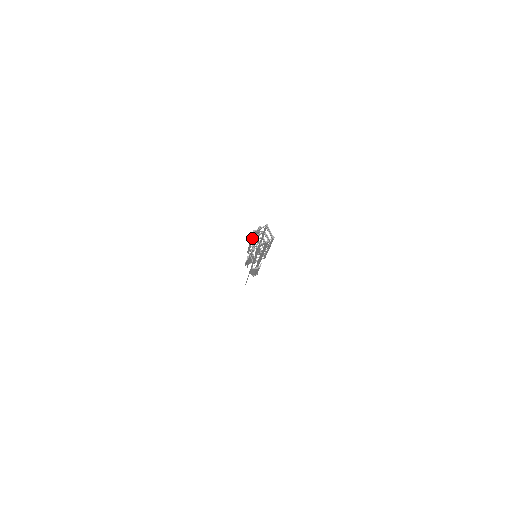
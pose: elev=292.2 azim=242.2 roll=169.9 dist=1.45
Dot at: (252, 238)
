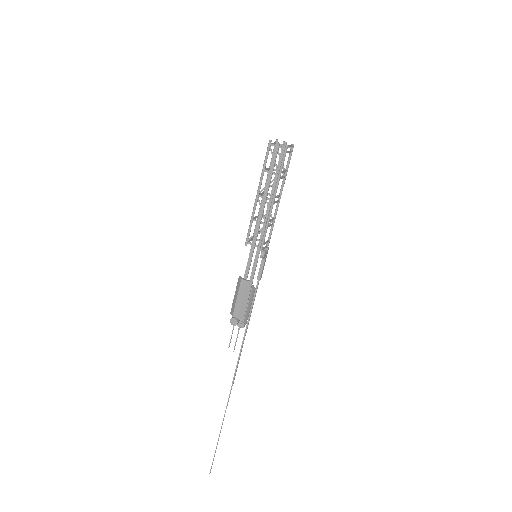
Dot at: occluded
